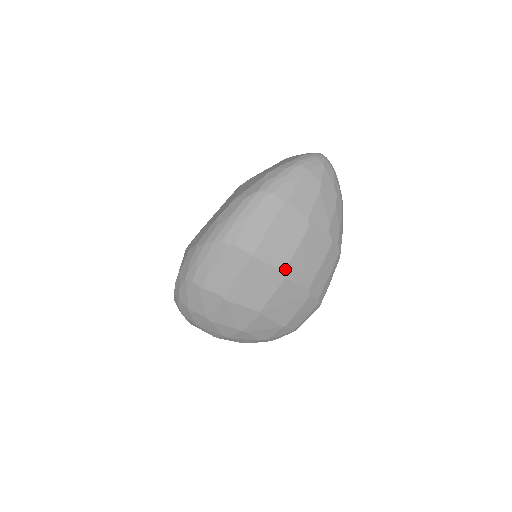
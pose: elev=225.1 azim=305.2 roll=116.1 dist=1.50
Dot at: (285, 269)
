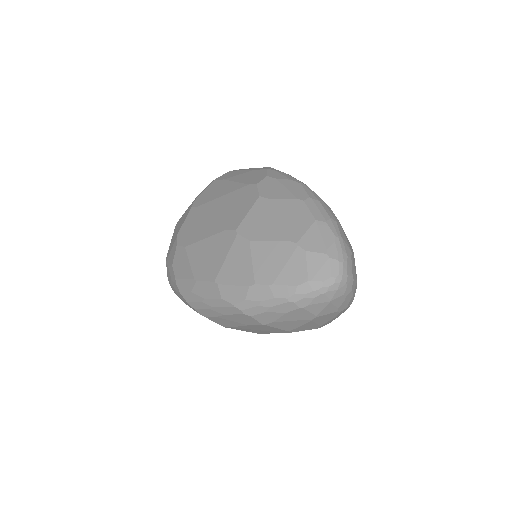
Dot at: (260, 333)
